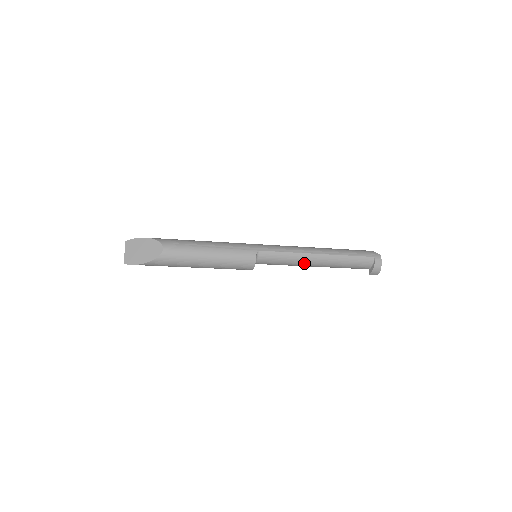
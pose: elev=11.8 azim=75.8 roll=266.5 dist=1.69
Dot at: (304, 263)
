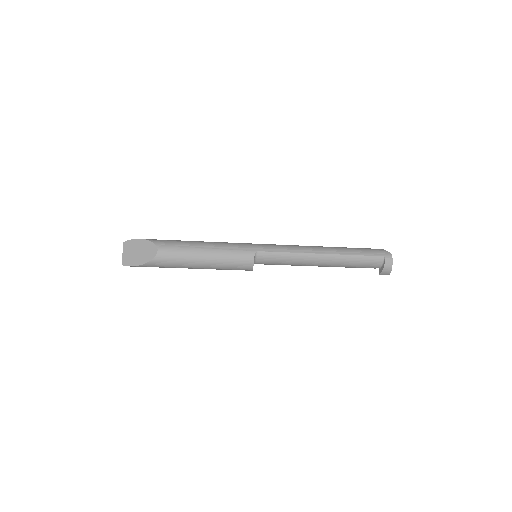
Dot at: (307, 263)
